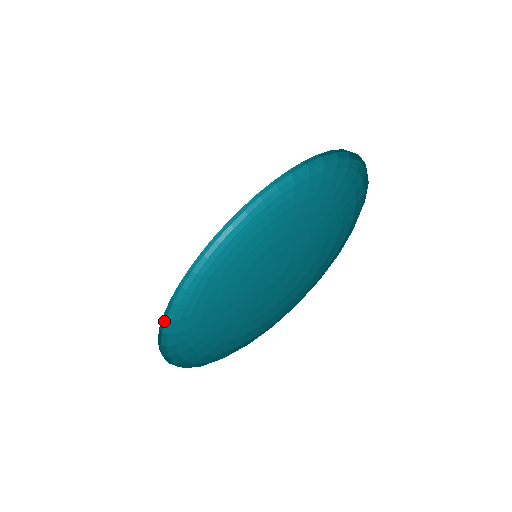
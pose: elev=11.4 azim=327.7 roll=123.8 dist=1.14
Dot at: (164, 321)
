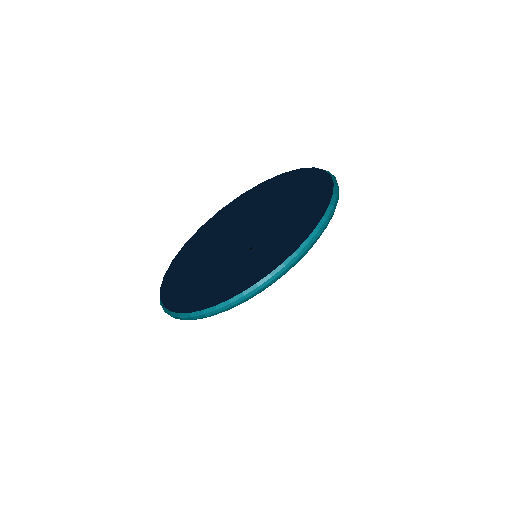
Dot at: (177, 316)
